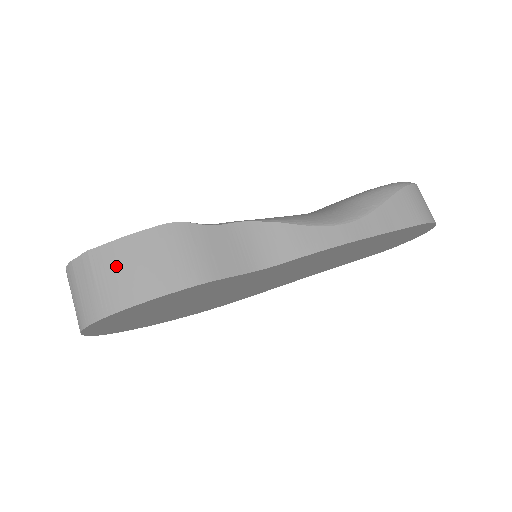
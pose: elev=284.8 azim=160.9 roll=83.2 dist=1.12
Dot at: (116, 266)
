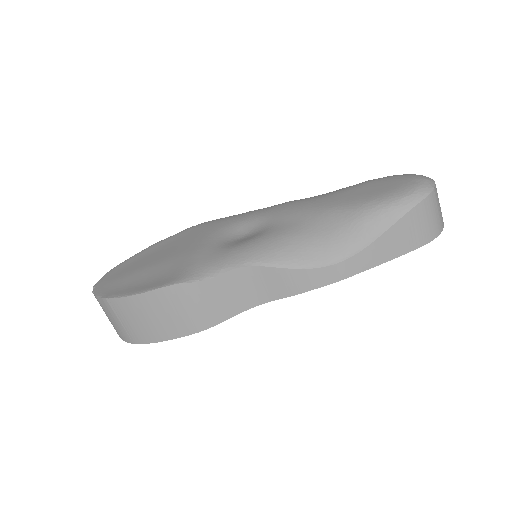
Dot at: (132, 315)
